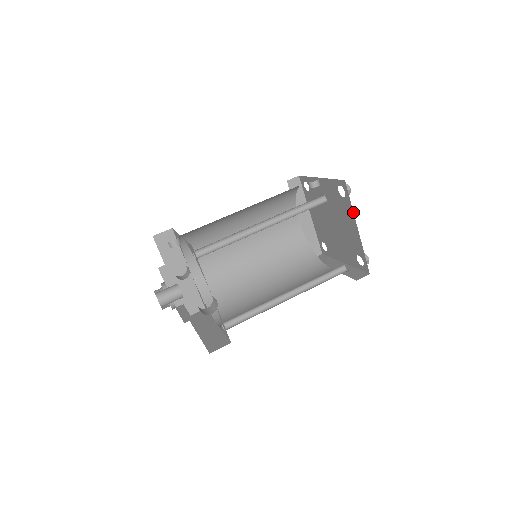
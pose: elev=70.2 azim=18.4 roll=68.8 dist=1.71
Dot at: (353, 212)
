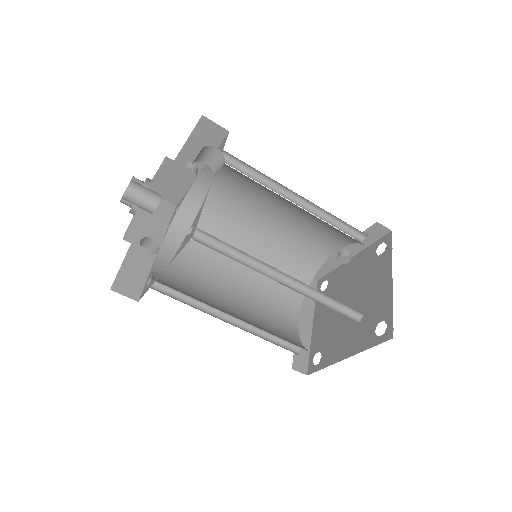
Dot at: occluded
